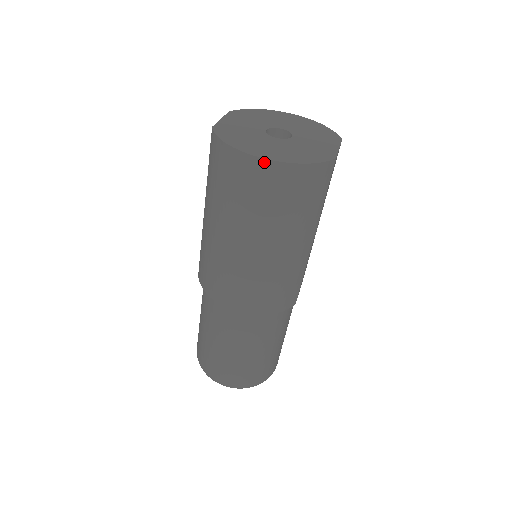
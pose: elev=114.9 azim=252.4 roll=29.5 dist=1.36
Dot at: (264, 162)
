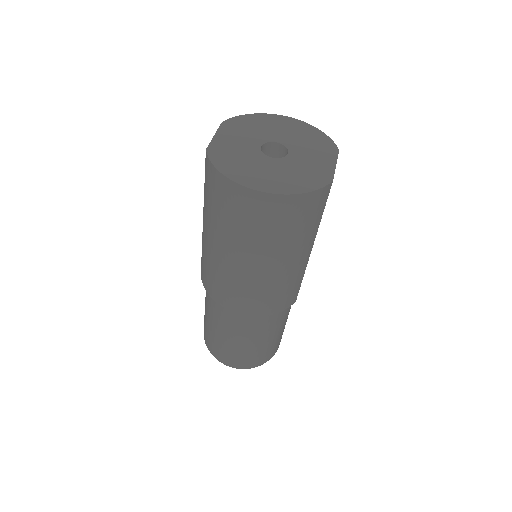
Dot at: (261, 194)
